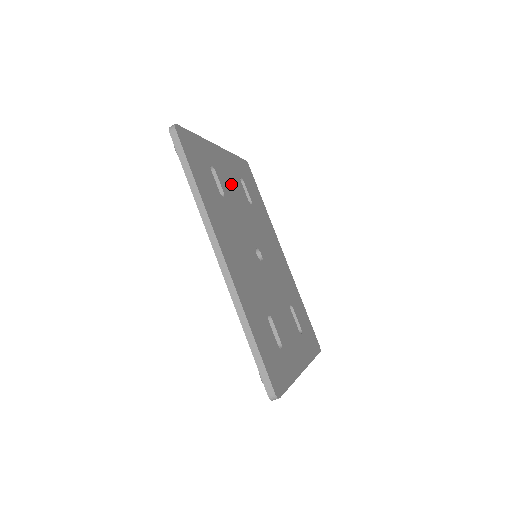
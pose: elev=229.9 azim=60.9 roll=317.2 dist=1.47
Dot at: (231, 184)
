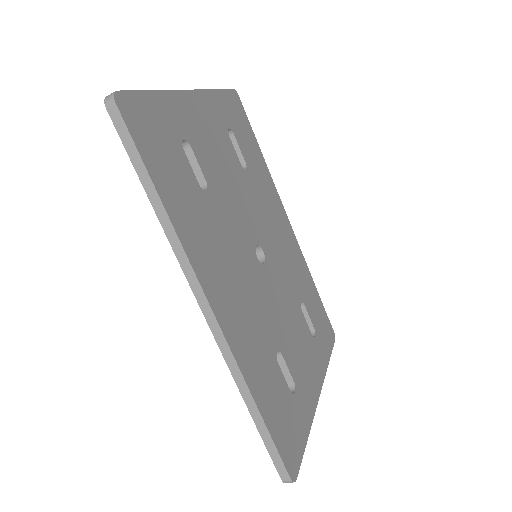
Dot at: (216, 153)
